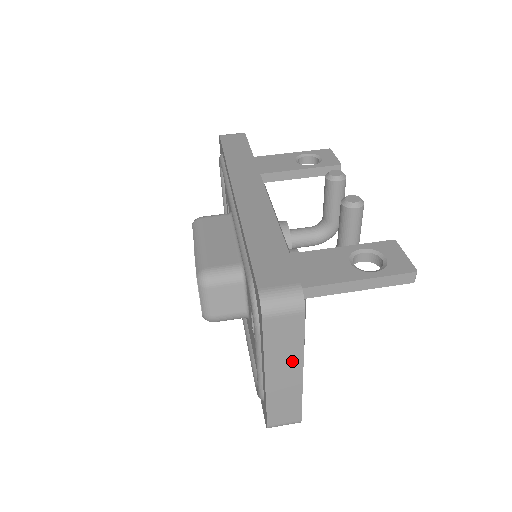
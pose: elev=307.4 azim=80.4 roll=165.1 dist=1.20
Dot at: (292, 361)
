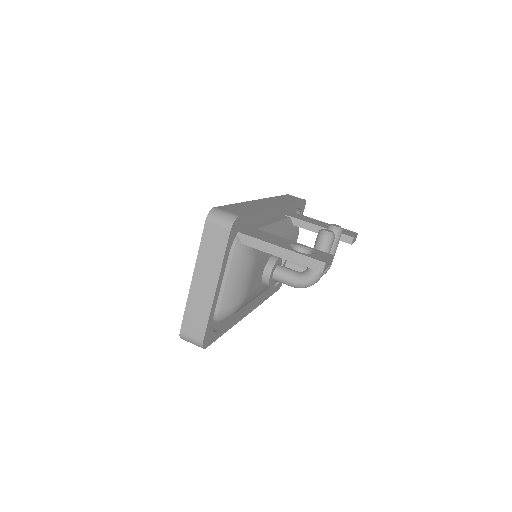
Dot at: (212, 271)
